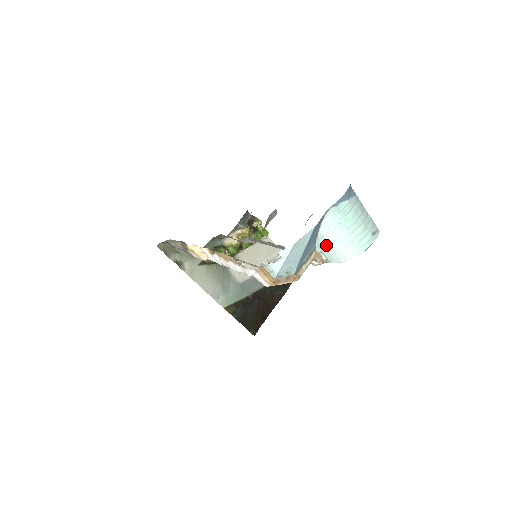
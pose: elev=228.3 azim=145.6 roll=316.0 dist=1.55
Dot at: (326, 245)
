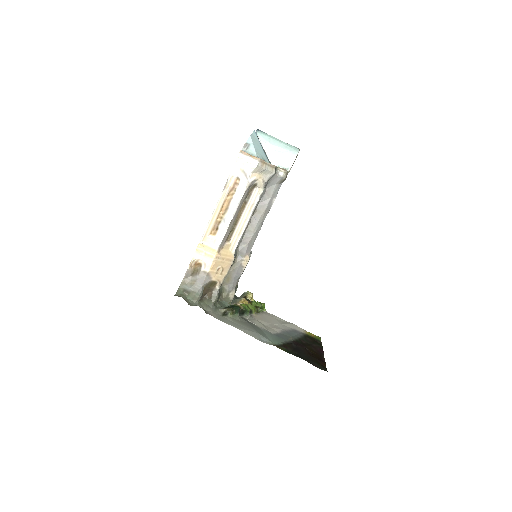
Dot at: (275, 156)
